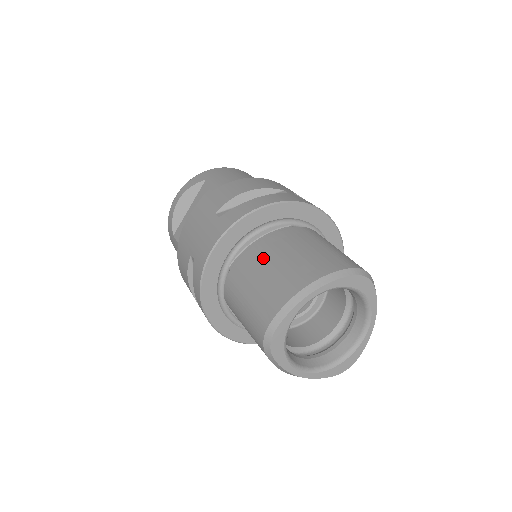
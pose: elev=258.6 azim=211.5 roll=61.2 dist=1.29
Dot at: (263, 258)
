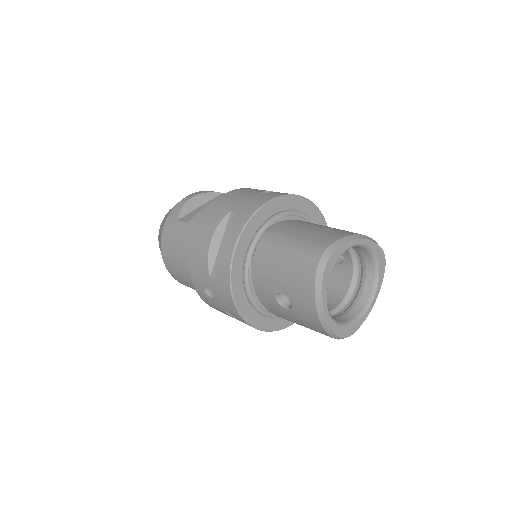
Dot at: (306, 223)
